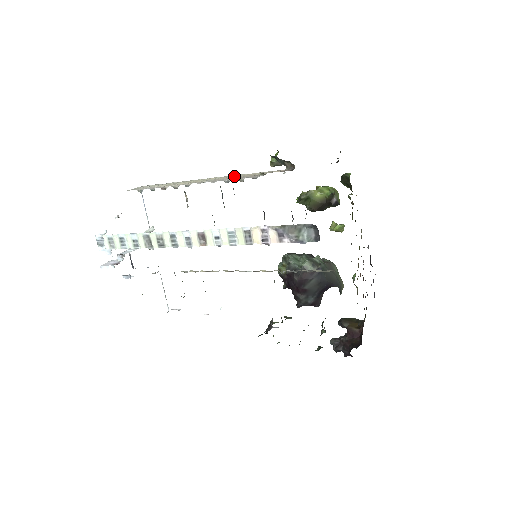
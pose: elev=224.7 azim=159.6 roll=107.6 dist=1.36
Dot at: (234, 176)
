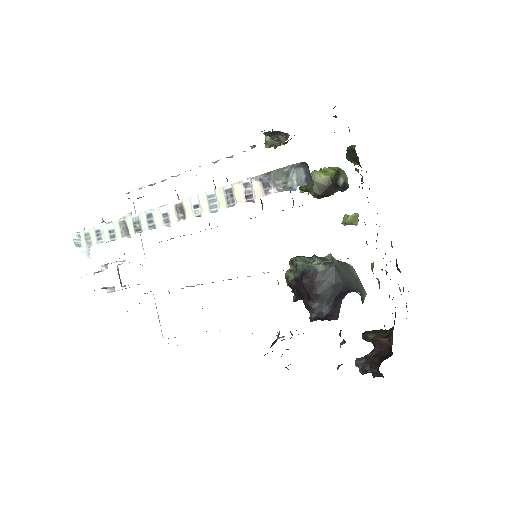
Dot at: occluded
